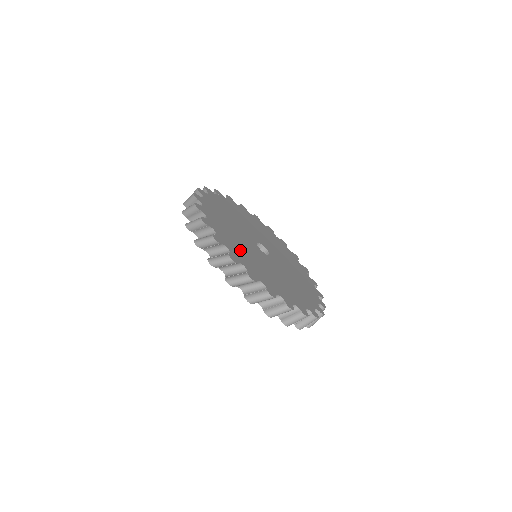
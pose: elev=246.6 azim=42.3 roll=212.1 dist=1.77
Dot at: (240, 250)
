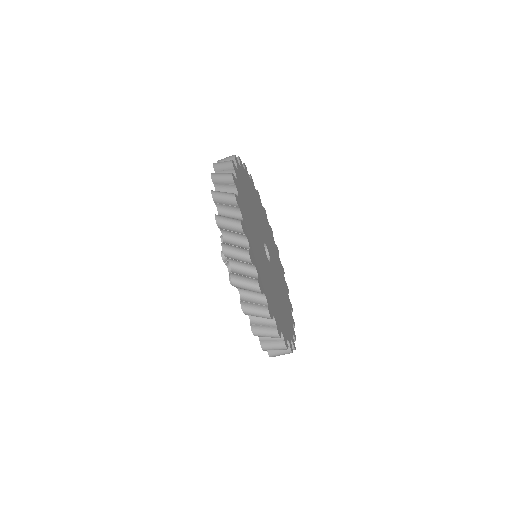
Dot at: (247, 214)
